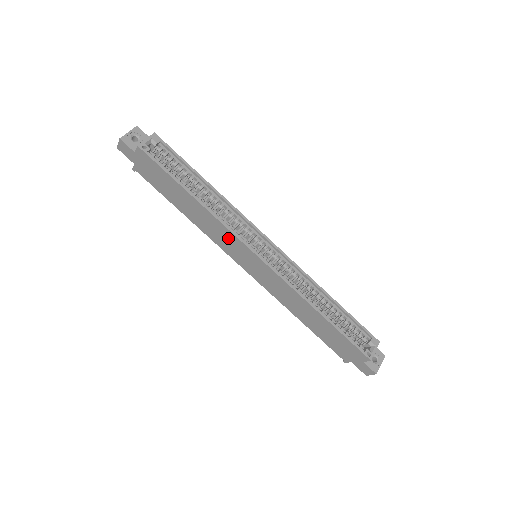
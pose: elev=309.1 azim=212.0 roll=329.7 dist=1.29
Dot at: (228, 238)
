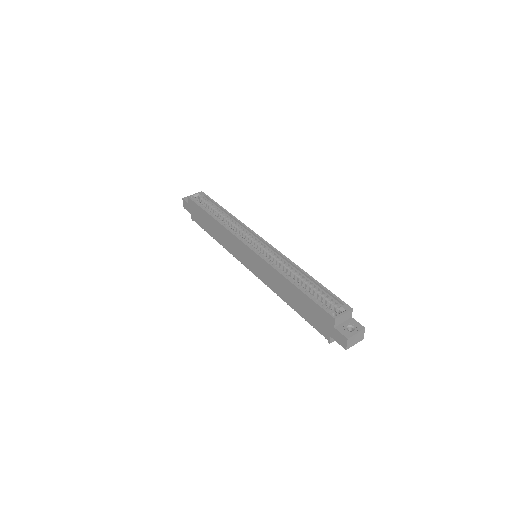
Dot at: (233, 241)
